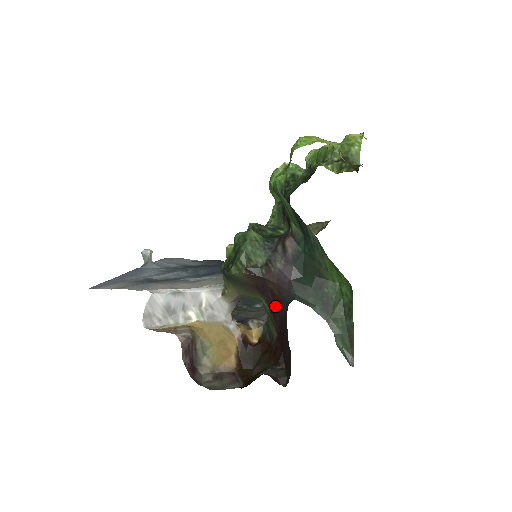
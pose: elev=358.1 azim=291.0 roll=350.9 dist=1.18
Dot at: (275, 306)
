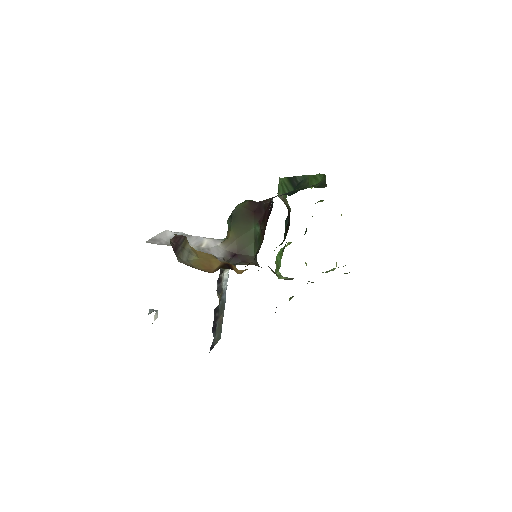
Dot at: (266, 212)
